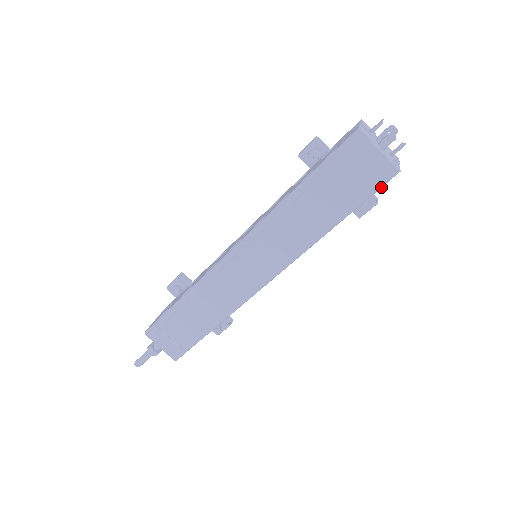
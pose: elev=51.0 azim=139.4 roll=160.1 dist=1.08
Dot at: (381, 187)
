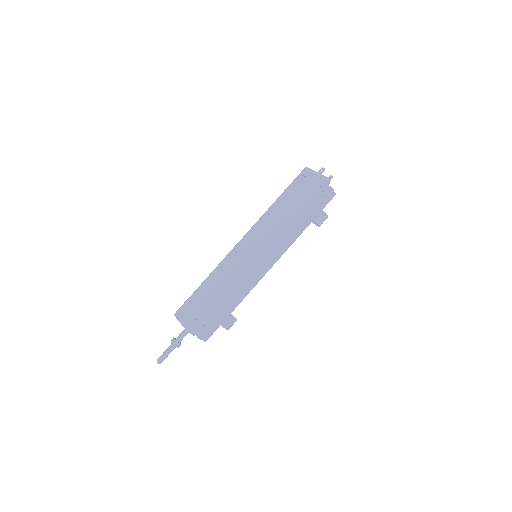
Dot at: (318, 186)
